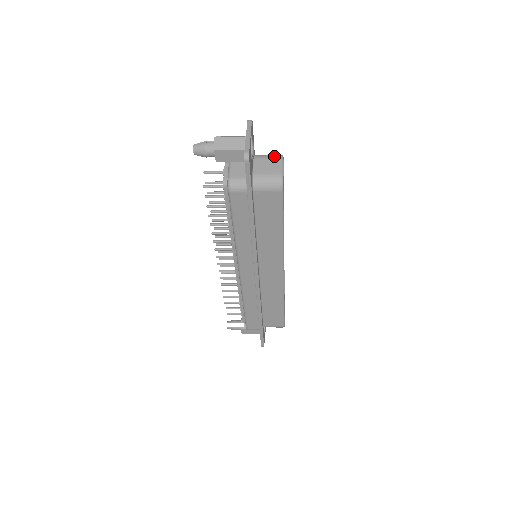
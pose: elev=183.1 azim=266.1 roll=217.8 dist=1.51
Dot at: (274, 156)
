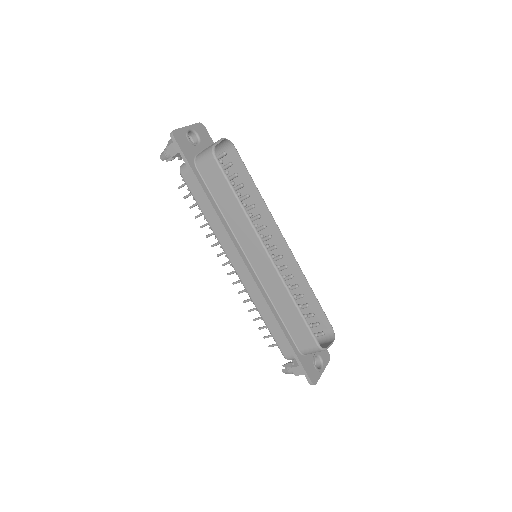
Dot at: occluded
